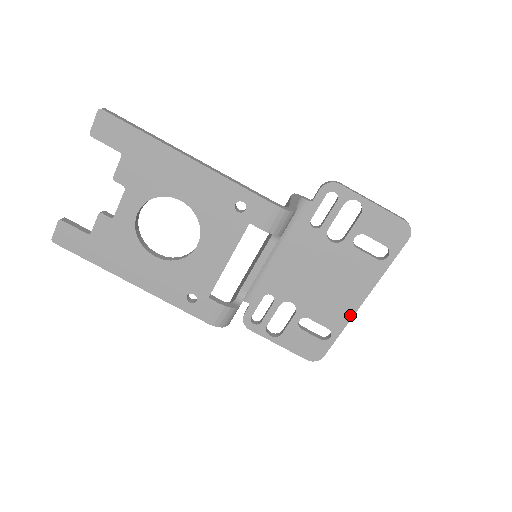
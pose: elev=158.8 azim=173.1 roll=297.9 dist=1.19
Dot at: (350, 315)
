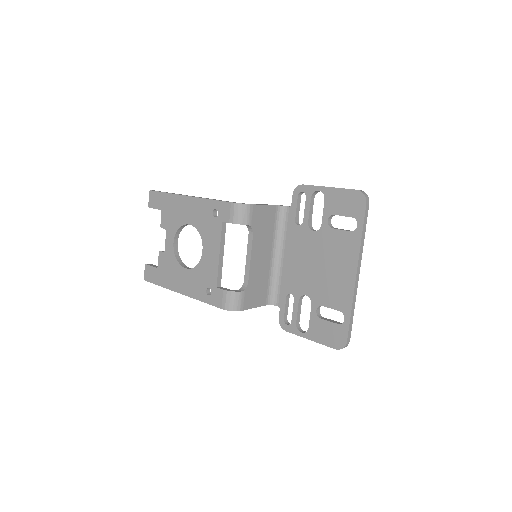
Dot at: (351, 291)
